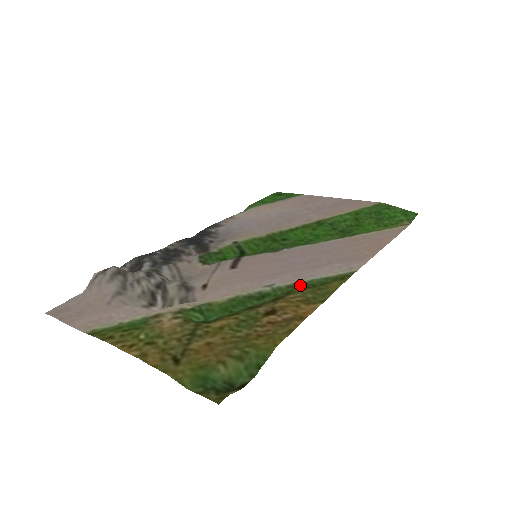
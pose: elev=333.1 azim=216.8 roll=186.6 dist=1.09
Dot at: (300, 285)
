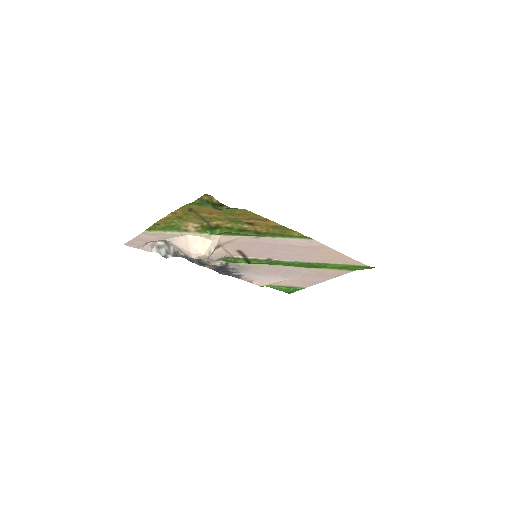
Dot at: (274, 236)
